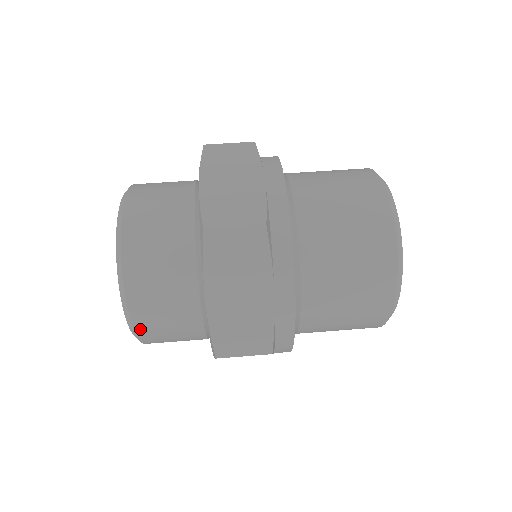
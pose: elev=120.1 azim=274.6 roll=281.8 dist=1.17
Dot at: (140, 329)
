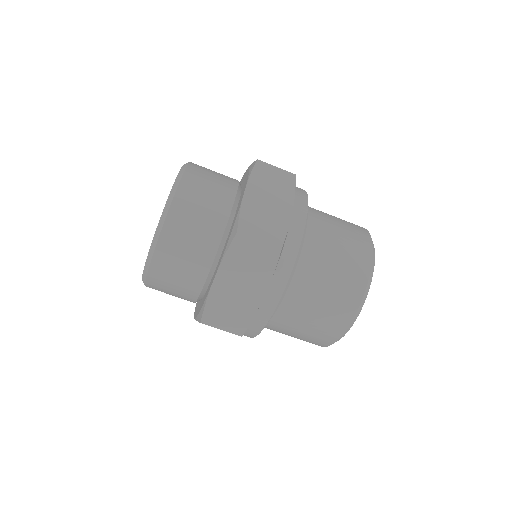
Dot at: (152, 277)
